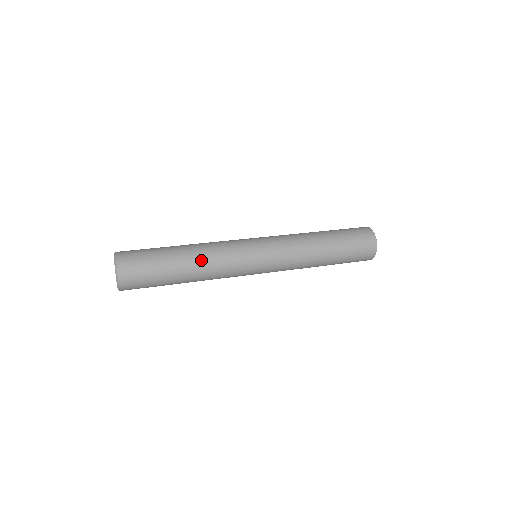
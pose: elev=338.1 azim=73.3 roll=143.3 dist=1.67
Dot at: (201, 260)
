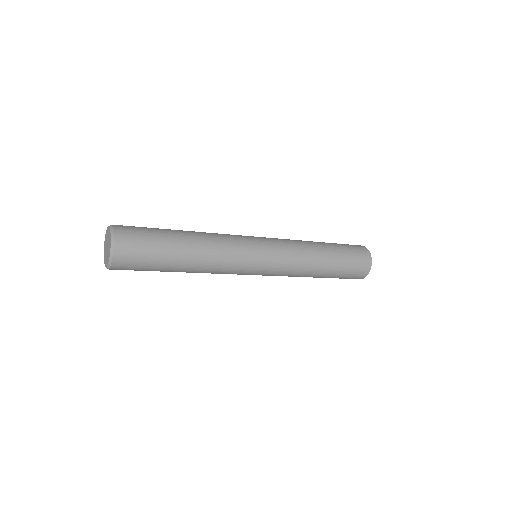
Dot at: (204, 241)
